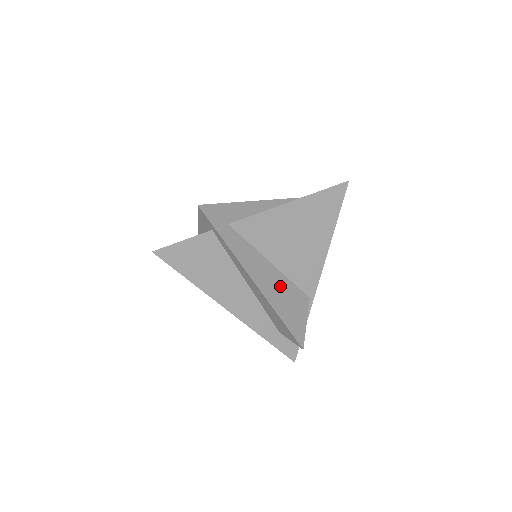
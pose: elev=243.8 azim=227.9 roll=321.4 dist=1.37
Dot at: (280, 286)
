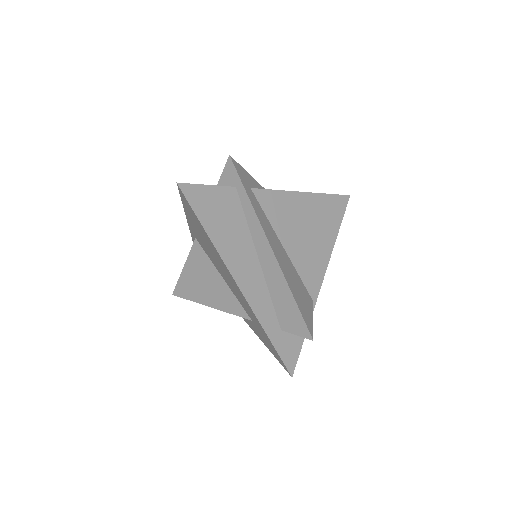
Dot at: (290, 269)
